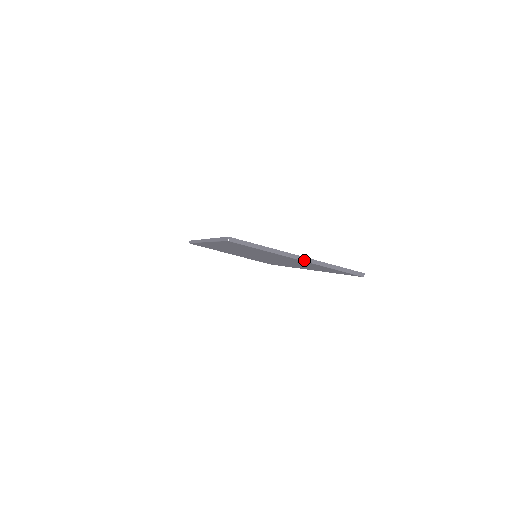
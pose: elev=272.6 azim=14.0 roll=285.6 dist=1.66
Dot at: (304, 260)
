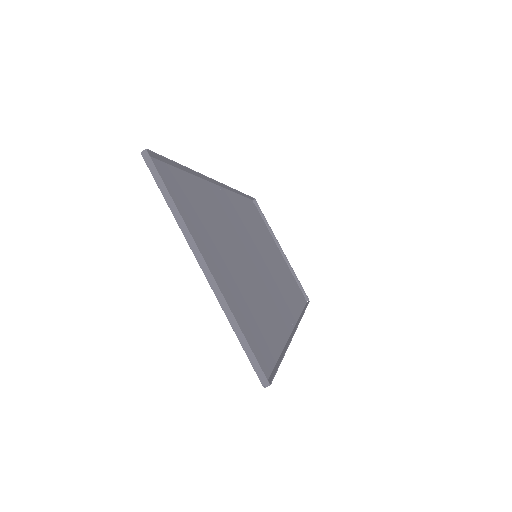
Dot at: (207, 276)
